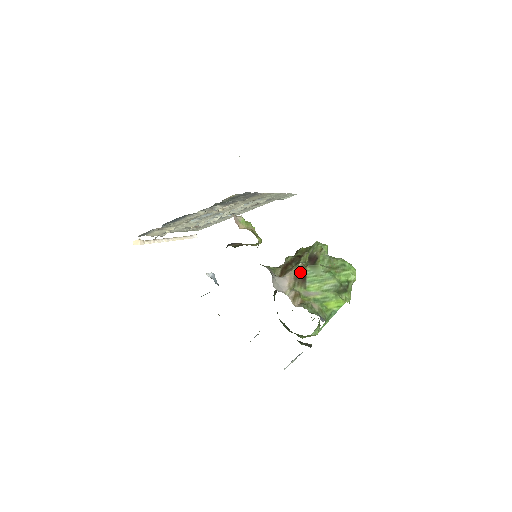
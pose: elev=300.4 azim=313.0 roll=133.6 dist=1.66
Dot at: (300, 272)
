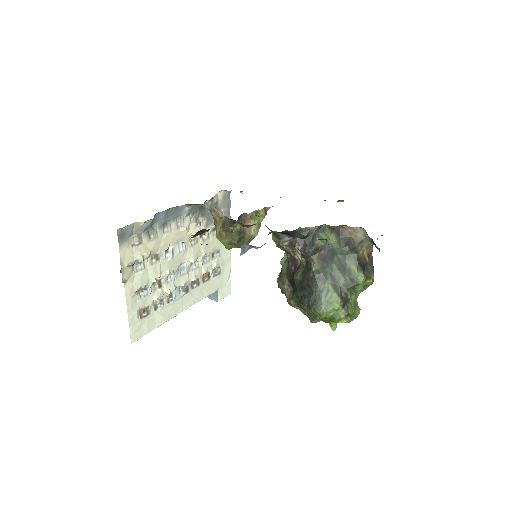
Dot at: occluded
